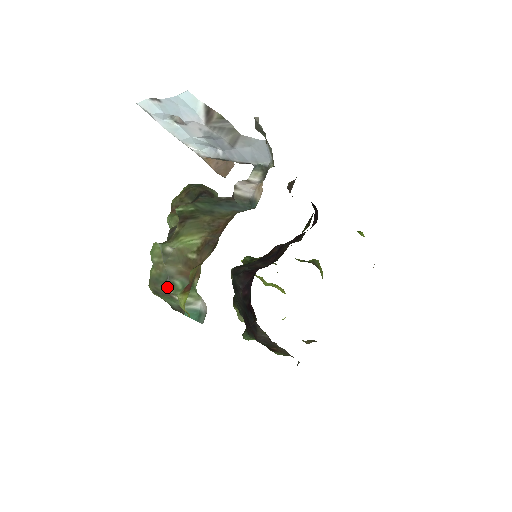
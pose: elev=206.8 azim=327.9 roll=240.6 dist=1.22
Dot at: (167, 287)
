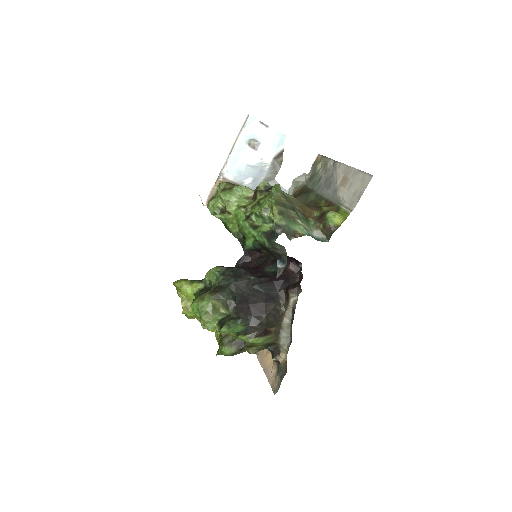
Dot at: (295, 212)
